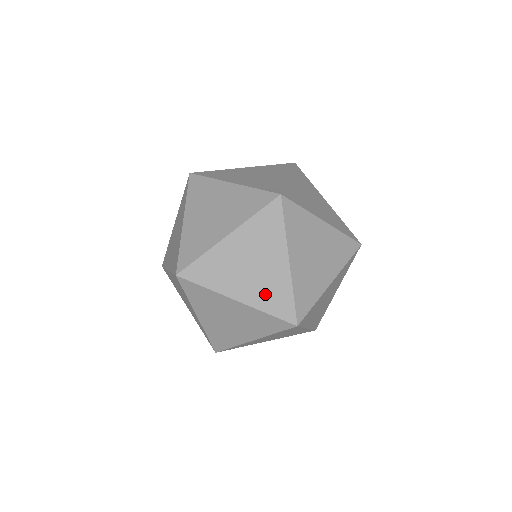
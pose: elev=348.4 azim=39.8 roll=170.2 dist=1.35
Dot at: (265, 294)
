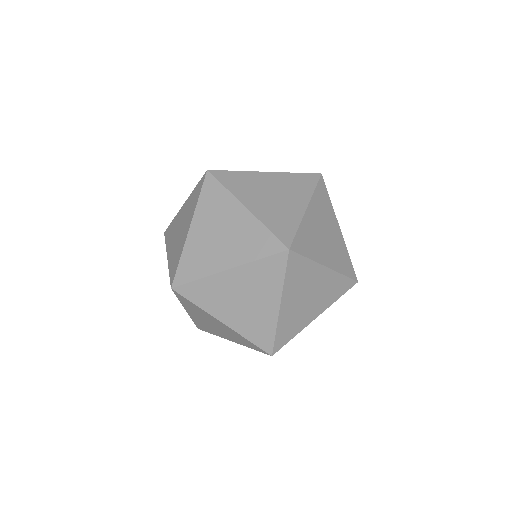
Dot at: (250, 325)
